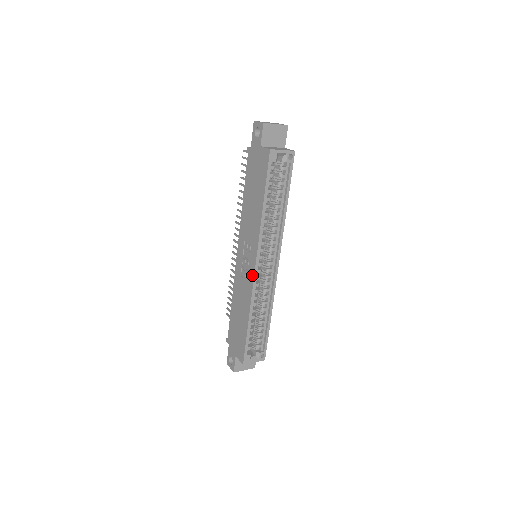
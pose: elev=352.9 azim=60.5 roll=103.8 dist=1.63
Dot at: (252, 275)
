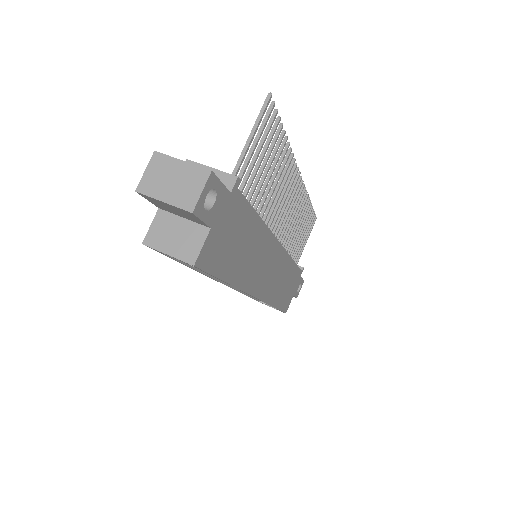
Dot at: occluded
